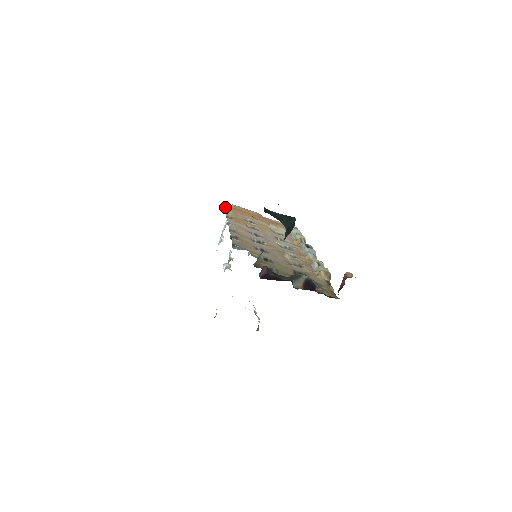
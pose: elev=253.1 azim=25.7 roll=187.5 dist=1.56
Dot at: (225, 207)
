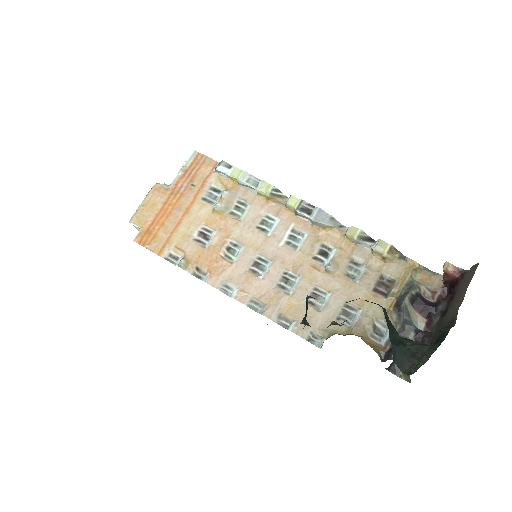
Dot at: occluded
